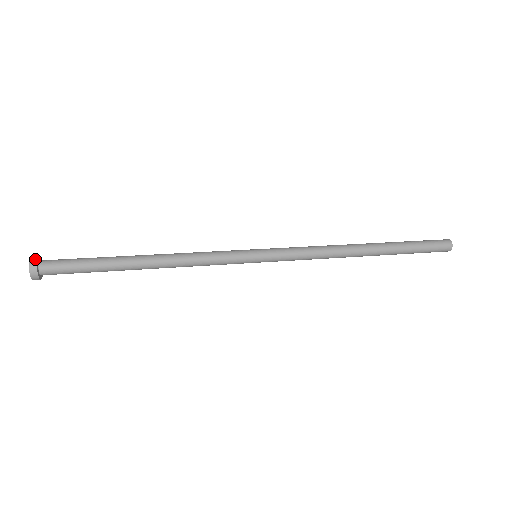
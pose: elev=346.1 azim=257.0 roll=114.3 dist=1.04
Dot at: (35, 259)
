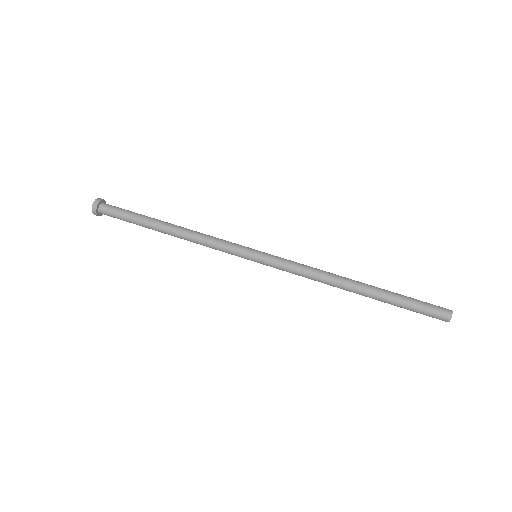
Dot at: (99, 200)
